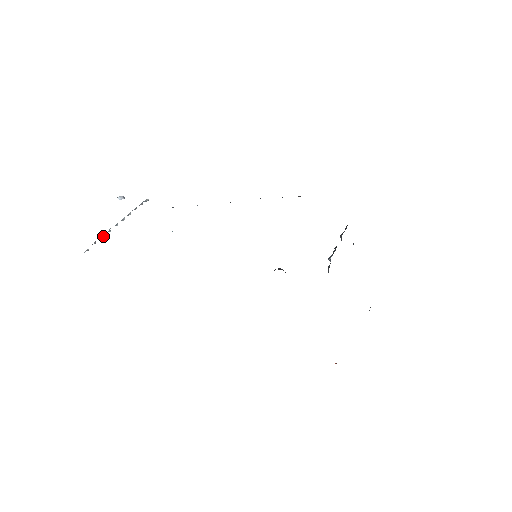
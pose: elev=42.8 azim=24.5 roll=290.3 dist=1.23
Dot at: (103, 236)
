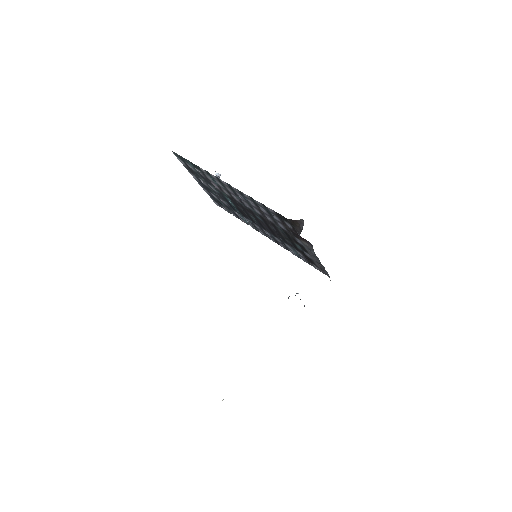
Dot at: occluded
